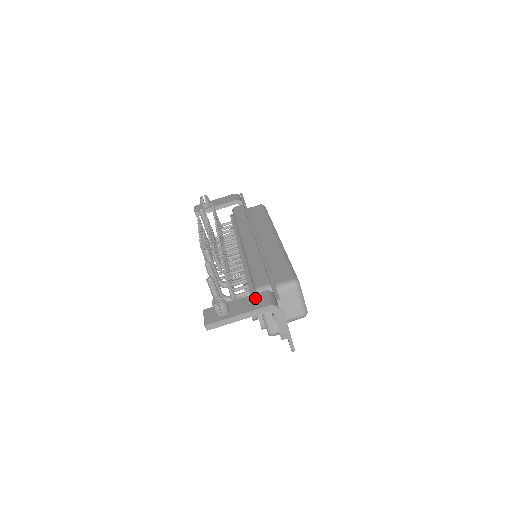
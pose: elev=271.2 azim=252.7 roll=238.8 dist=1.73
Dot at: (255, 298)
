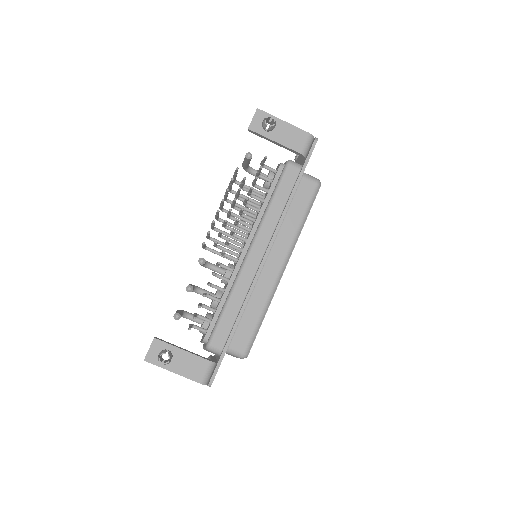
Dot at: (198, 364)
